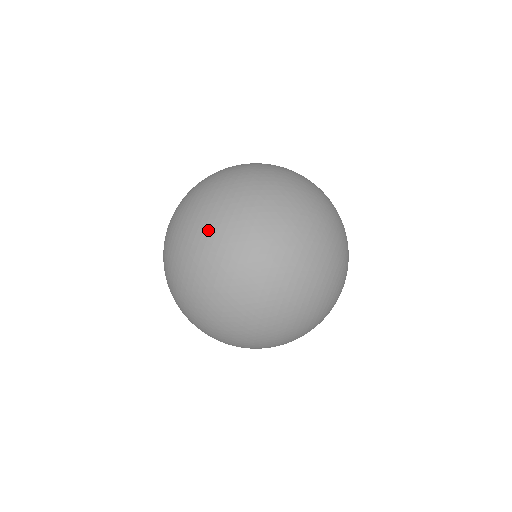
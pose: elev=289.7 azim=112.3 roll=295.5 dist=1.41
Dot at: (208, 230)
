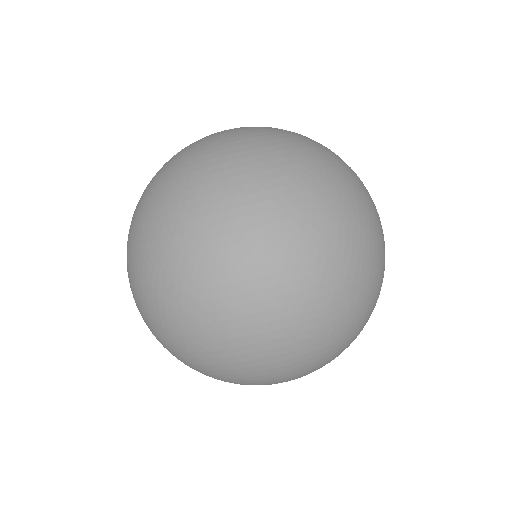
Dot at: (136, 233)
